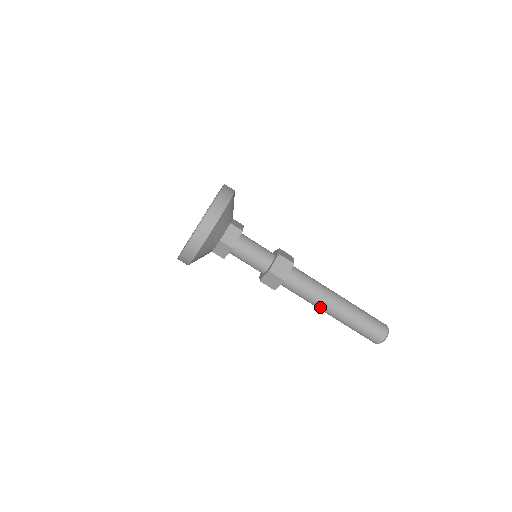
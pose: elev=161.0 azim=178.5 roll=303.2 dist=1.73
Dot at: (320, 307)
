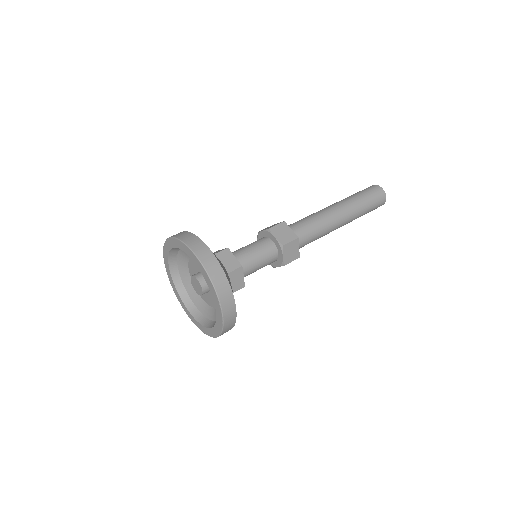
Dot at: (328, 233)
